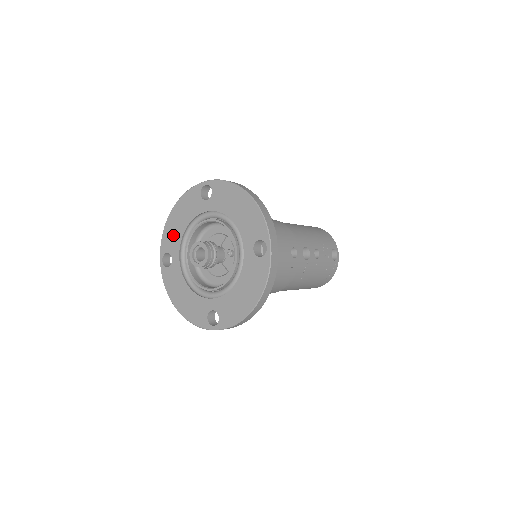
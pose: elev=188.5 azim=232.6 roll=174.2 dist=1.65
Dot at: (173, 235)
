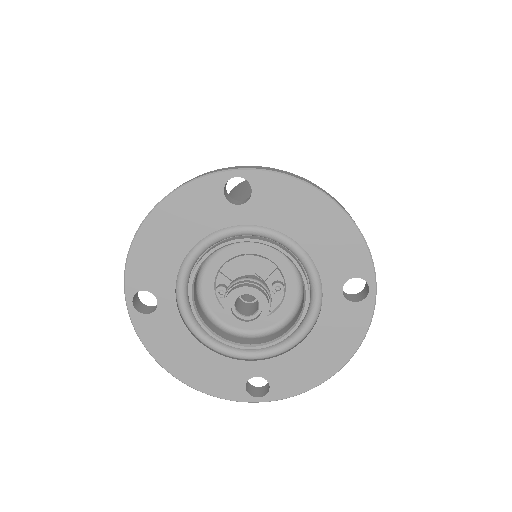
Dot at: (157, 261)
